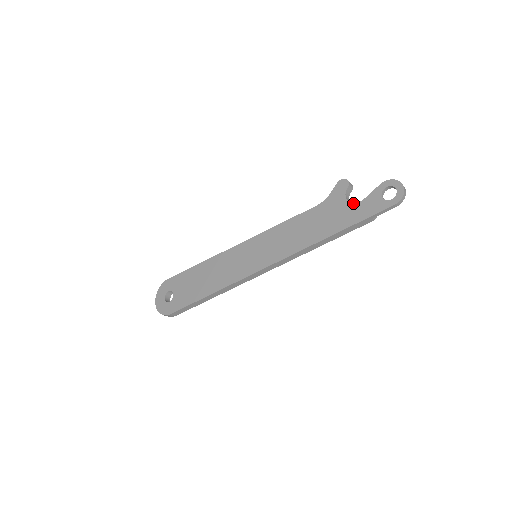
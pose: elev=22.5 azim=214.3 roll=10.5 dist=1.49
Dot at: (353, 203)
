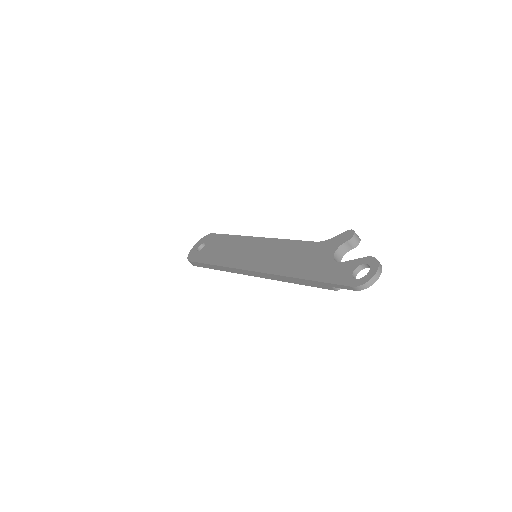
Dot at: (334, 259)
